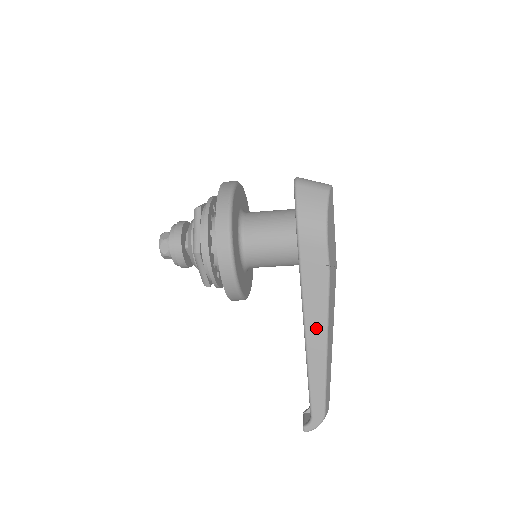
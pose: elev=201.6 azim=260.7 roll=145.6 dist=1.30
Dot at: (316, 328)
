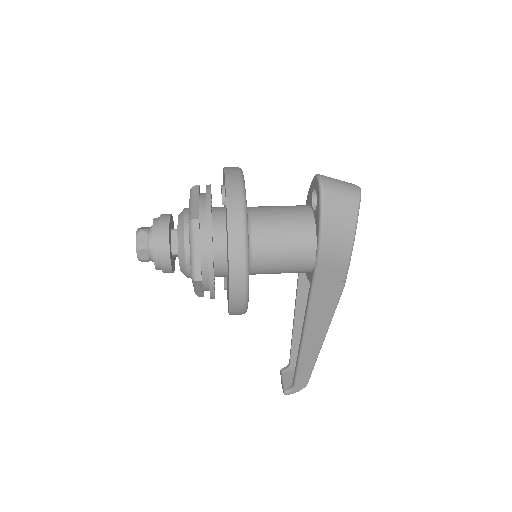
Dot at: (317, 329)
